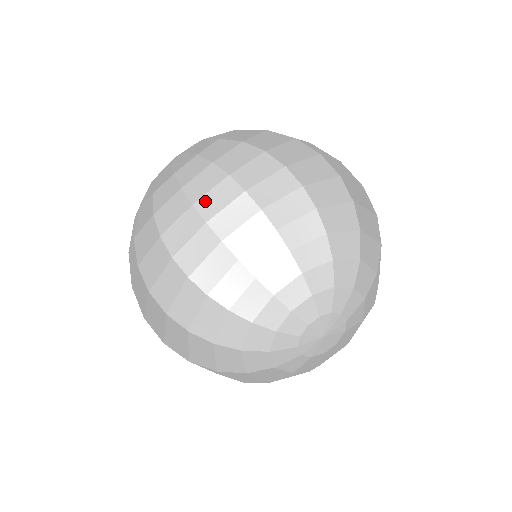
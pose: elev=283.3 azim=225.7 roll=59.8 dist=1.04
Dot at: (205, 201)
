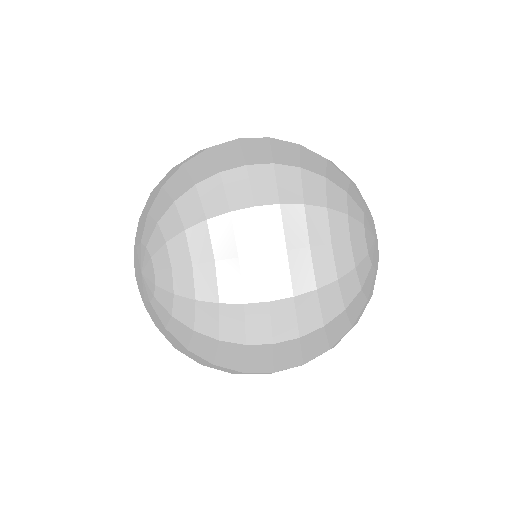
Dot at: (209, 209)
